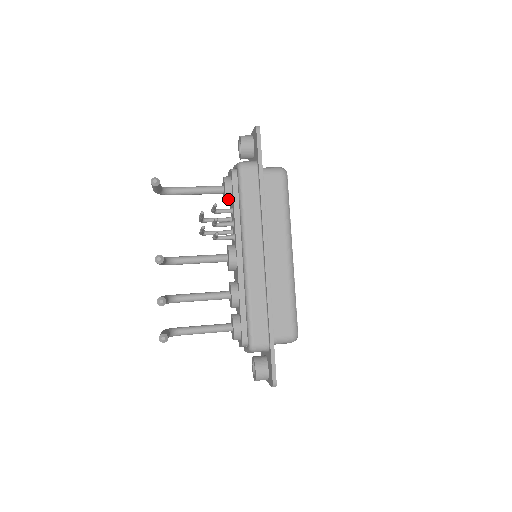
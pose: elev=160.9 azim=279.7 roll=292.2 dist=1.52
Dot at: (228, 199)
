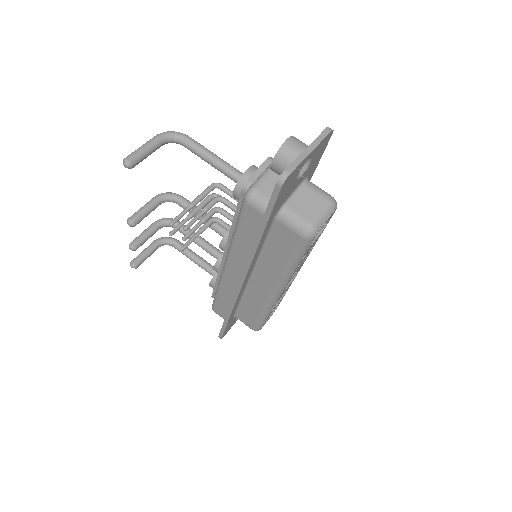
Dot at: occluded
